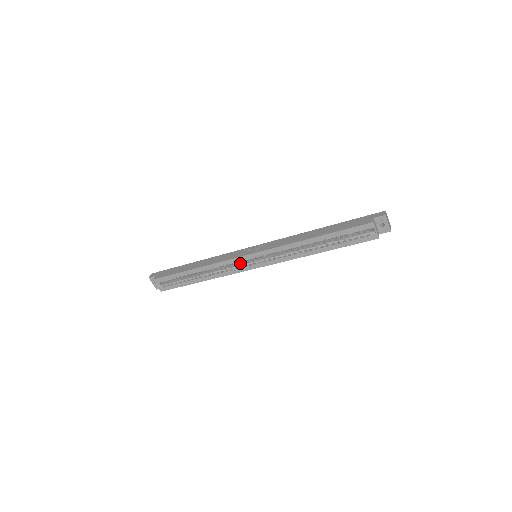
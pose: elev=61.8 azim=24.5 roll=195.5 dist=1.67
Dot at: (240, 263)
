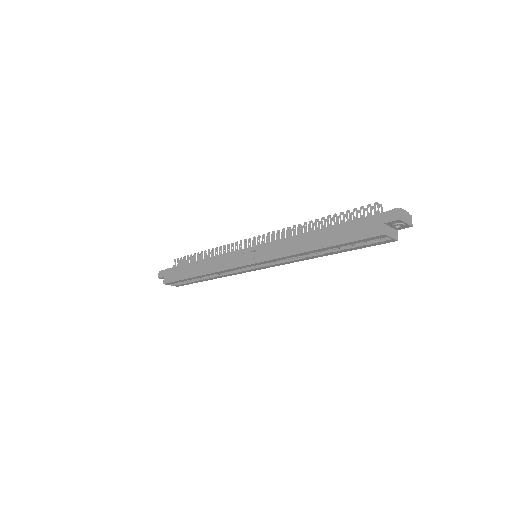
Dot at: occluded
